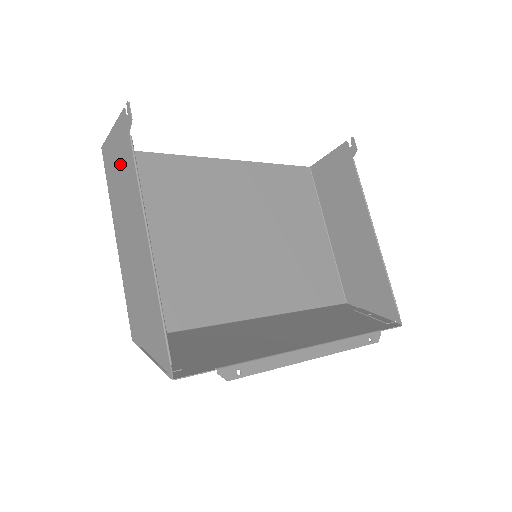
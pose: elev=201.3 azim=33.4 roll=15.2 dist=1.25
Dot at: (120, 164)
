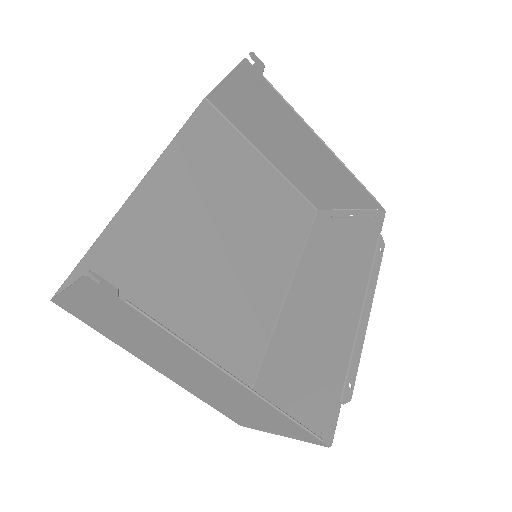
Dot at: (118, 320)
